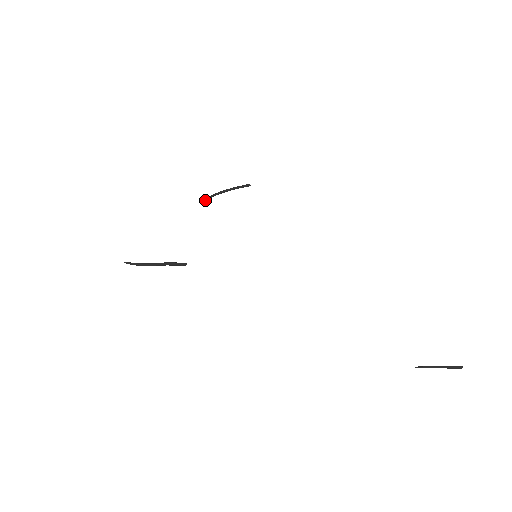
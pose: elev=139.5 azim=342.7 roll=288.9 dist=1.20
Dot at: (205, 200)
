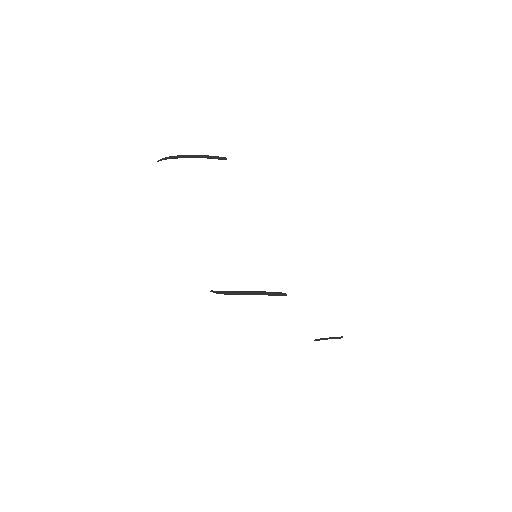
Dot at: (159, 160)
